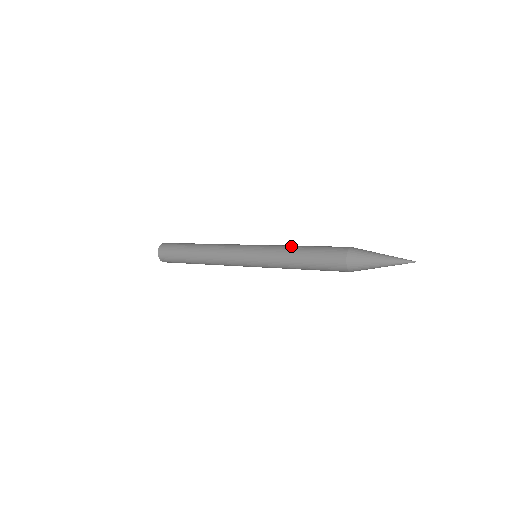
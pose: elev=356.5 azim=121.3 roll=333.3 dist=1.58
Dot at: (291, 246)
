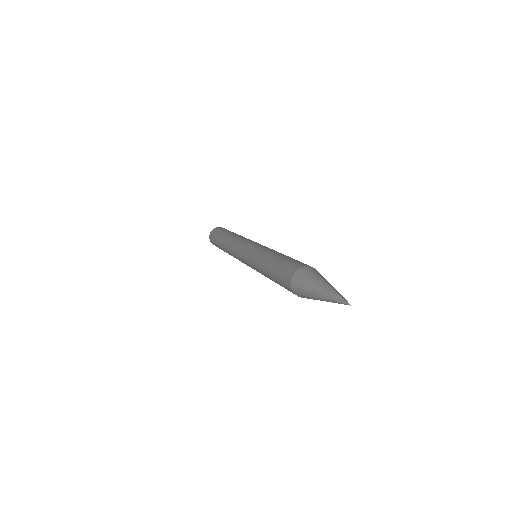
Dot at: occluded
